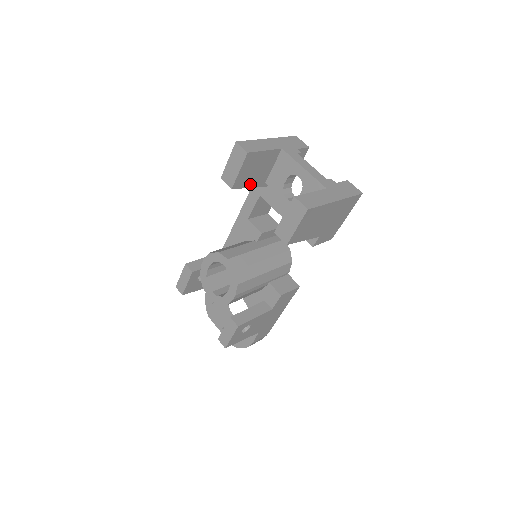
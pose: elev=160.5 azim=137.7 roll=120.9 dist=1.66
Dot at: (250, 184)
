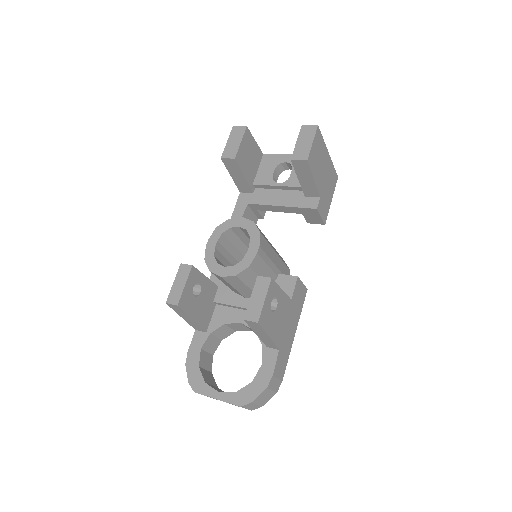
Dot at: (245, 172)
